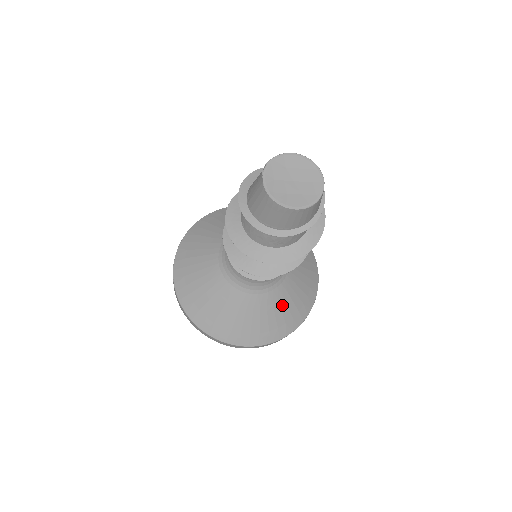
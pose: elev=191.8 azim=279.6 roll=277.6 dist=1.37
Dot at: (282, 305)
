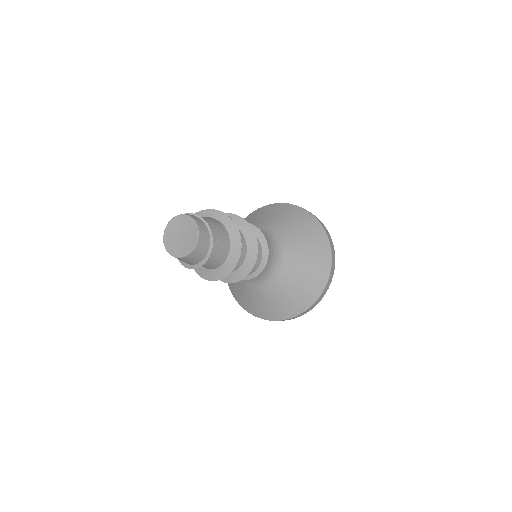
Dot at: (277, 296)
